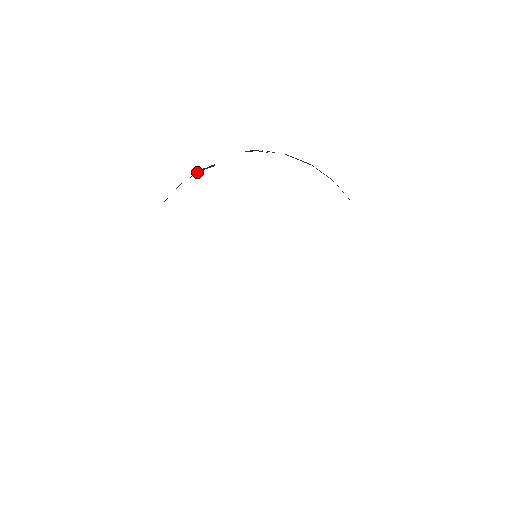
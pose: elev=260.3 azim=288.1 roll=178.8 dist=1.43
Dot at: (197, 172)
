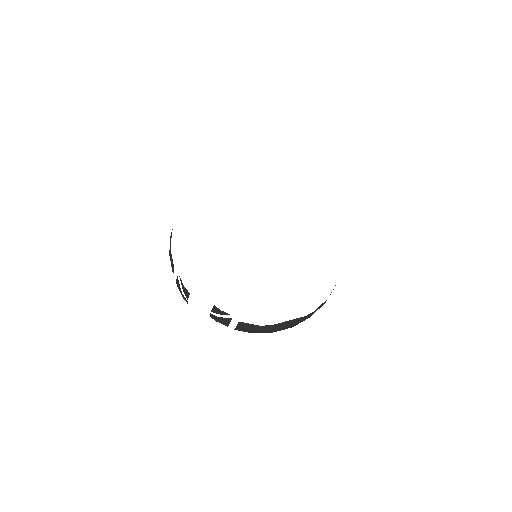
Dot at: occluded
